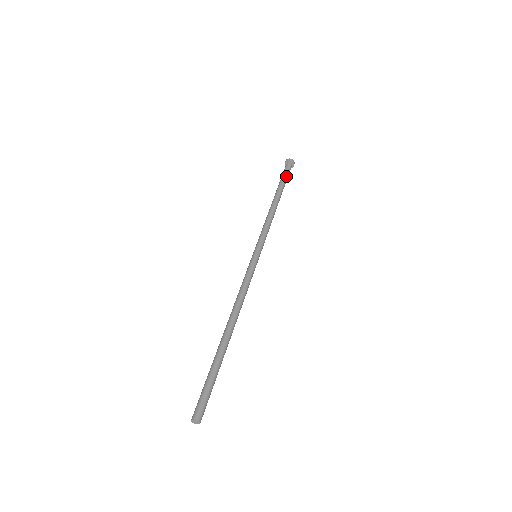
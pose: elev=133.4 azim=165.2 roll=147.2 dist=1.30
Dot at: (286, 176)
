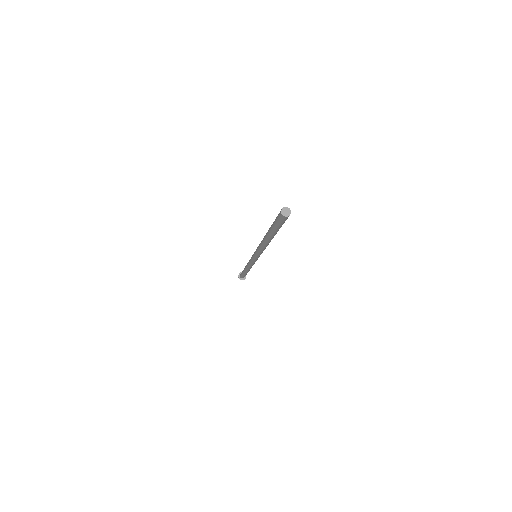
Dot at: occluded
